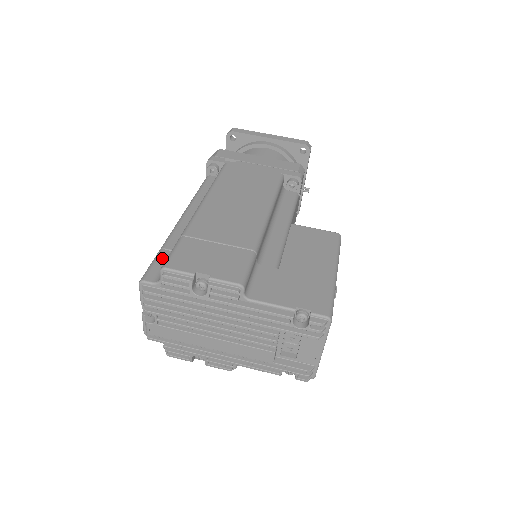
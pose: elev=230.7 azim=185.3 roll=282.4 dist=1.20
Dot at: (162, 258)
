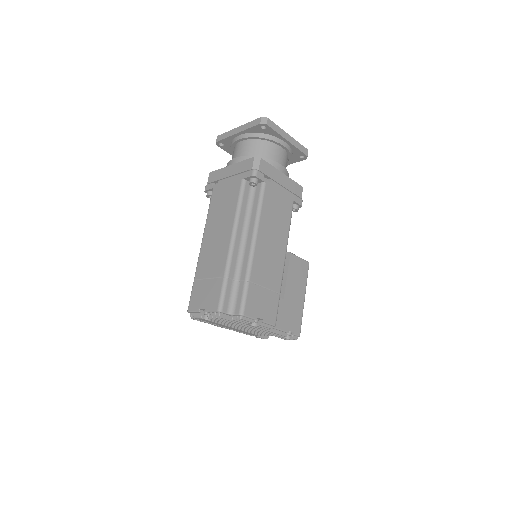
Dot at: (229, 288)
